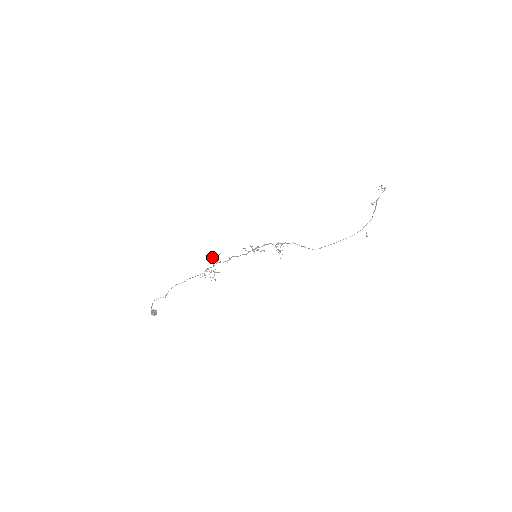
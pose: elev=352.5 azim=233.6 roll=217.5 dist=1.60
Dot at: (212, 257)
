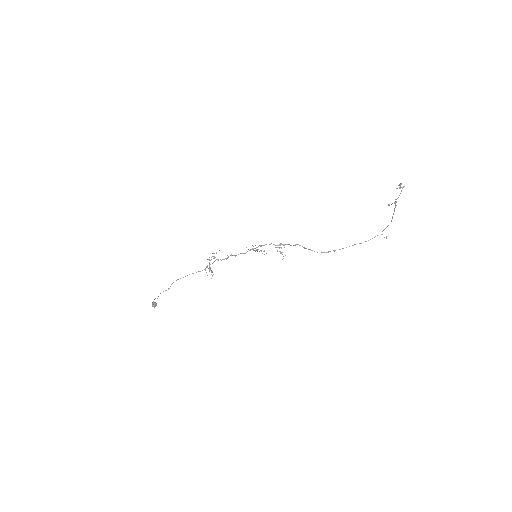
Dot at: occluded
